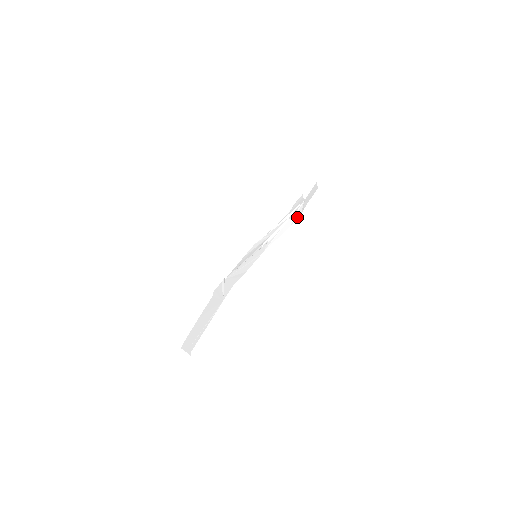
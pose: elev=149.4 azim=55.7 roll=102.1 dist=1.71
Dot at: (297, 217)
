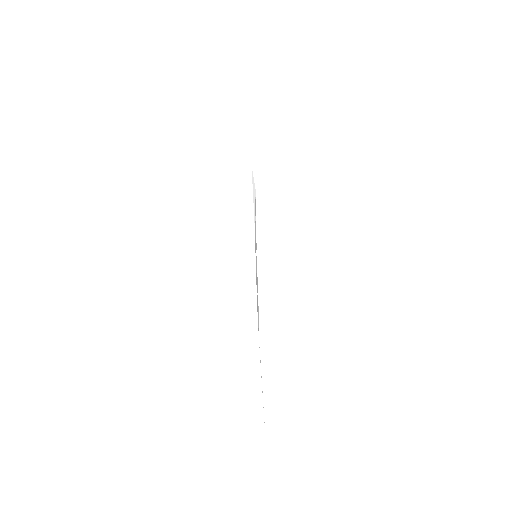
Dot at: occluded
